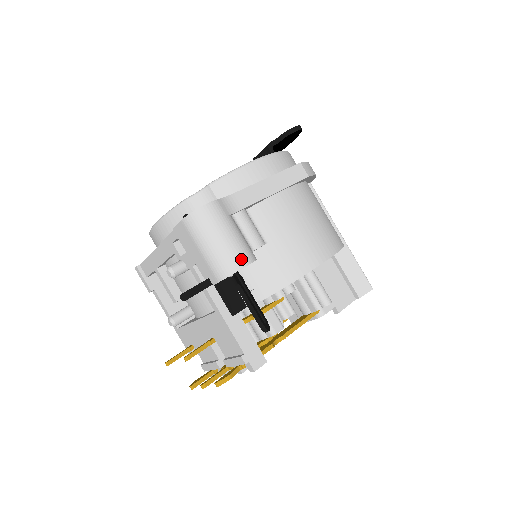
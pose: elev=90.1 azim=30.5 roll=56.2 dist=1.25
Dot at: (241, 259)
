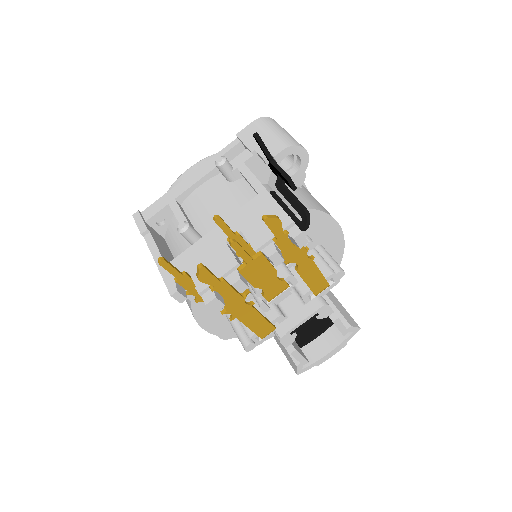
Dot at: occluded
